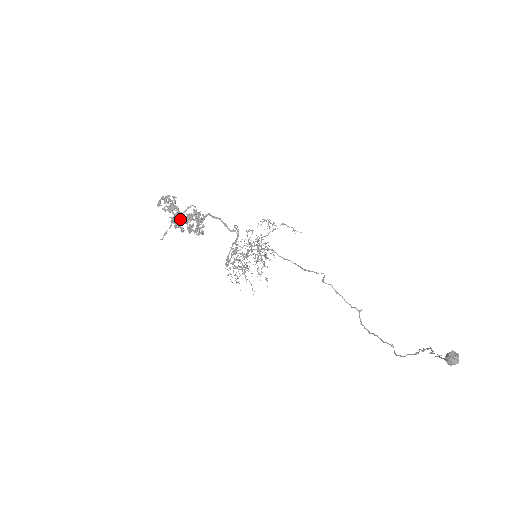
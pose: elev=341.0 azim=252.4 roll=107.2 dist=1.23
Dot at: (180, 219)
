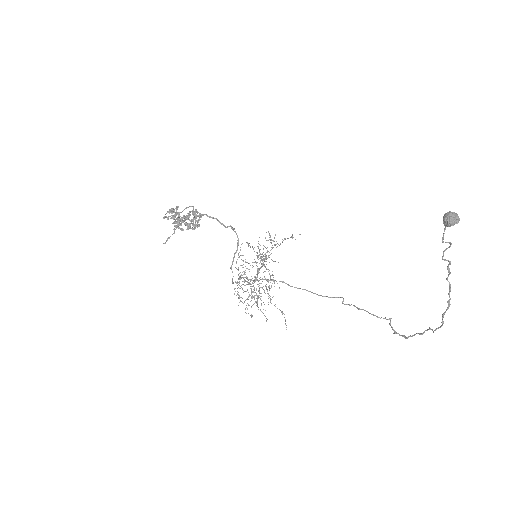
Dot at: (180, 218)
